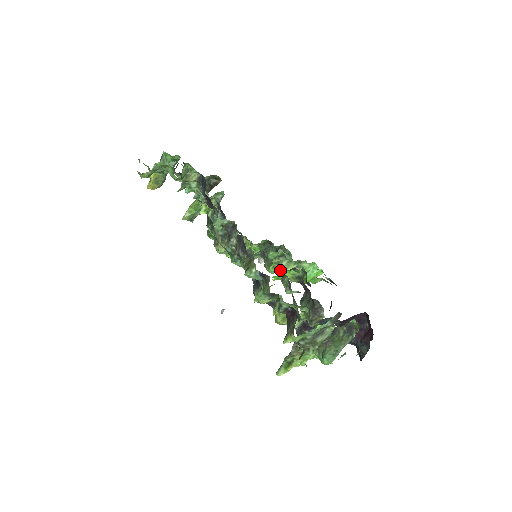
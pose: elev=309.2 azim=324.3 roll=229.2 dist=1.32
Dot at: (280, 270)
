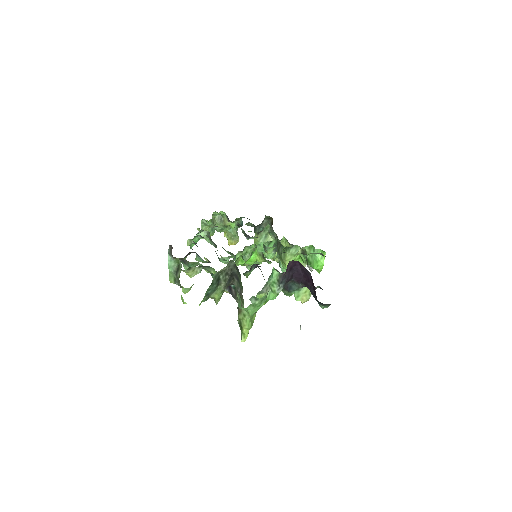
Dot at: (284, 263)
